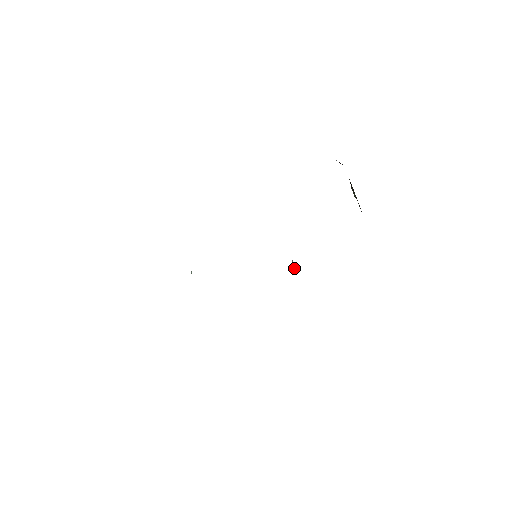
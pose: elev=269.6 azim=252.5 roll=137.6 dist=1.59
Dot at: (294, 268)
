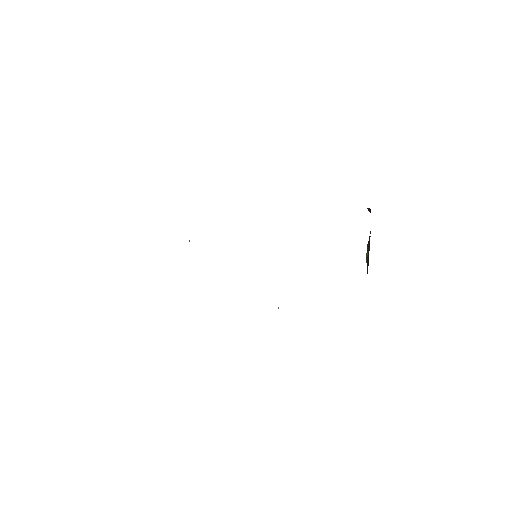
Dot at: occluded
